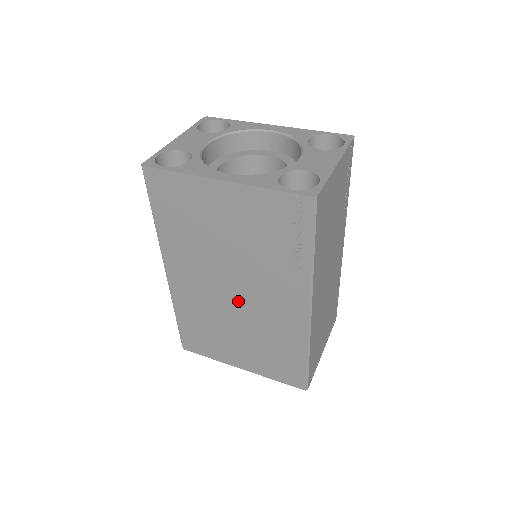
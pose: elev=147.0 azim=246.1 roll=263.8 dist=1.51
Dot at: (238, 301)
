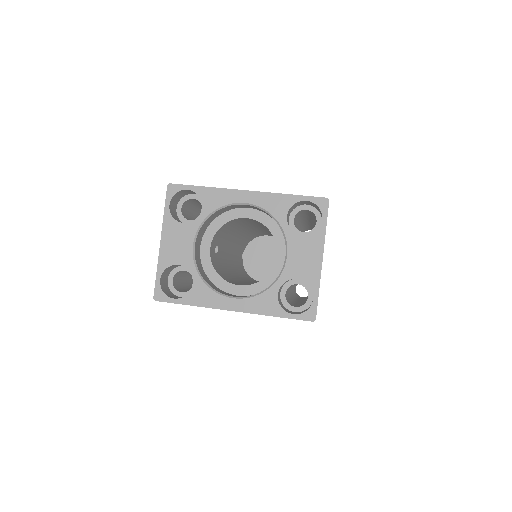
Dot at: occluded
